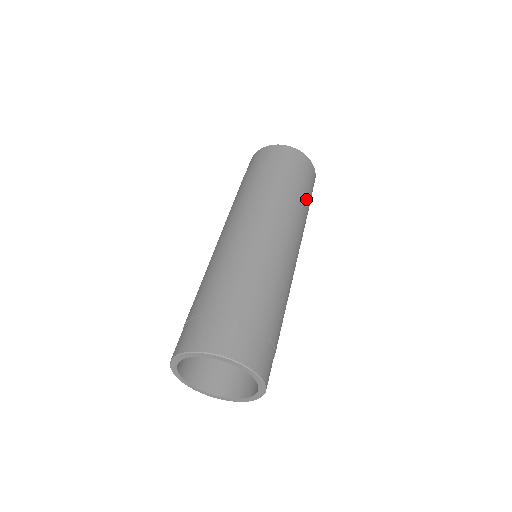
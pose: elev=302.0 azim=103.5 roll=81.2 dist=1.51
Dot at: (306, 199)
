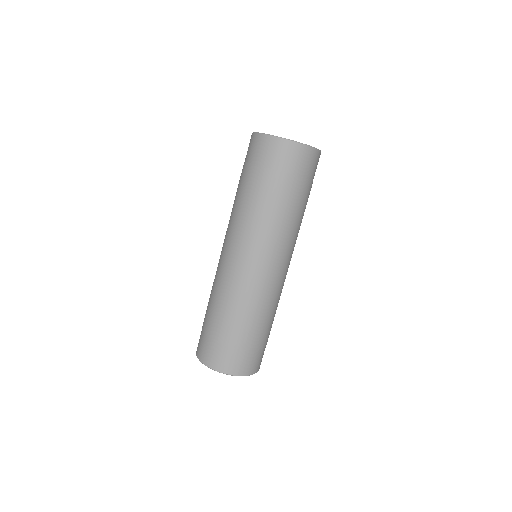
Dot at: (305, 201)
